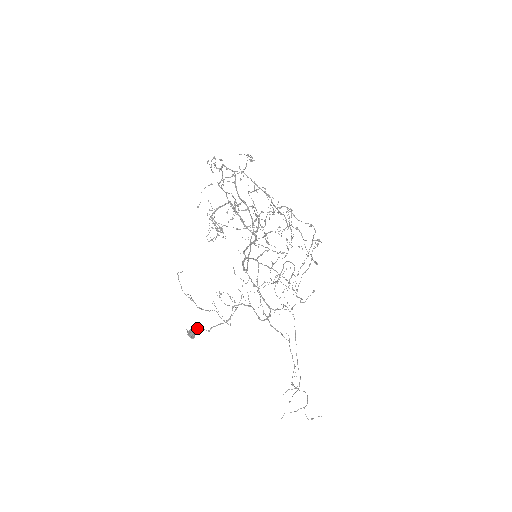
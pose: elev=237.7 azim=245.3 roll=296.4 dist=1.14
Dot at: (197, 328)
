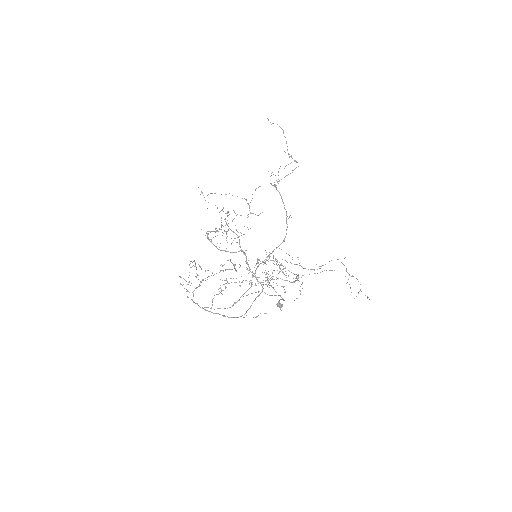
Dot at: (279, 300)
